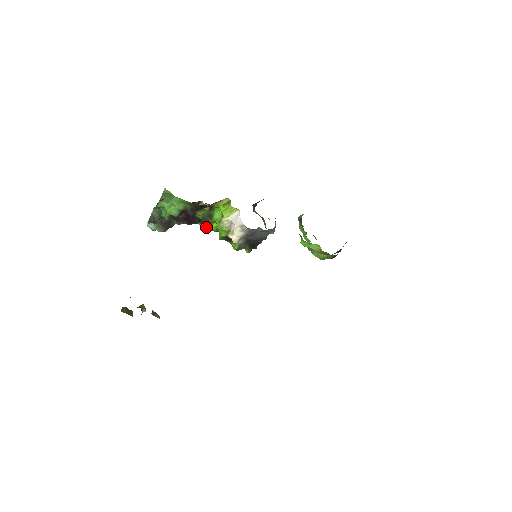
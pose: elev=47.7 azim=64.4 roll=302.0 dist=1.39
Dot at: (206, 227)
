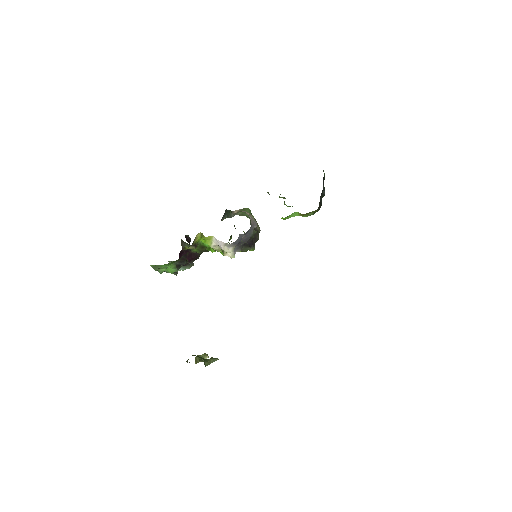
Dot at: occluded
